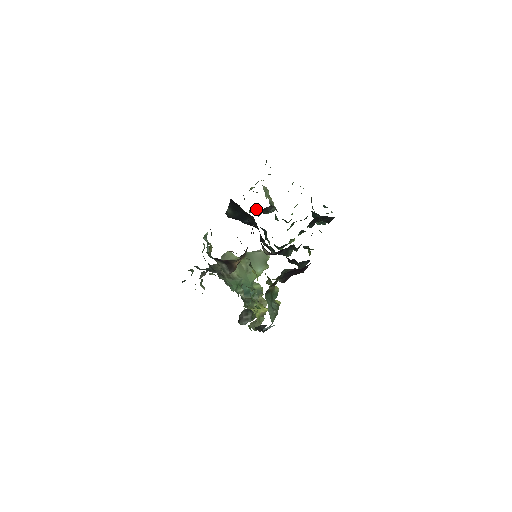
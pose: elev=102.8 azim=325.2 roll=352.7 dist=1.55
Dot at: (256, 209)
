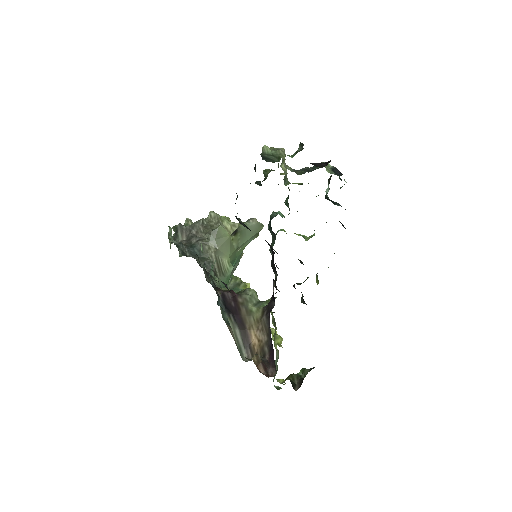
Dot at: (264, 179)
